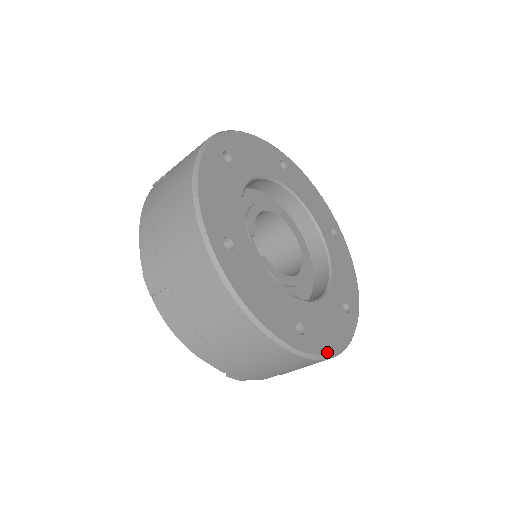
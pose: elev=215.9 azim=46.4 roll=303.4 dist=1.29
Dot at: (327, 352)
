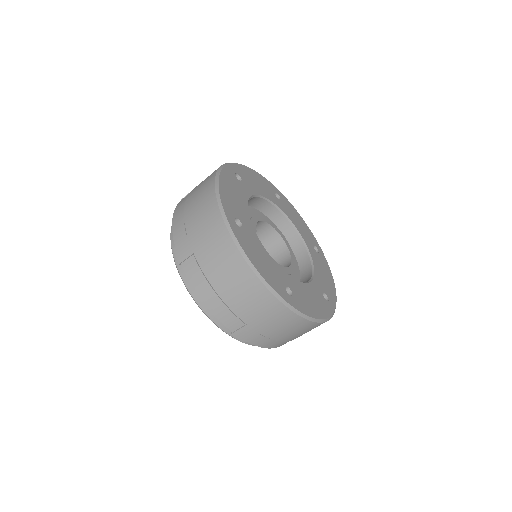
Dot at: (310, 315)
